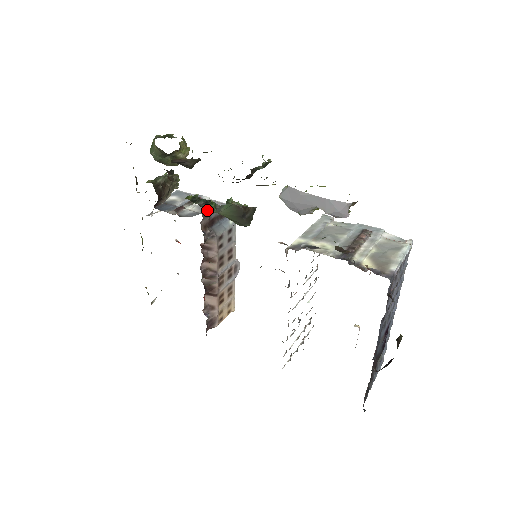
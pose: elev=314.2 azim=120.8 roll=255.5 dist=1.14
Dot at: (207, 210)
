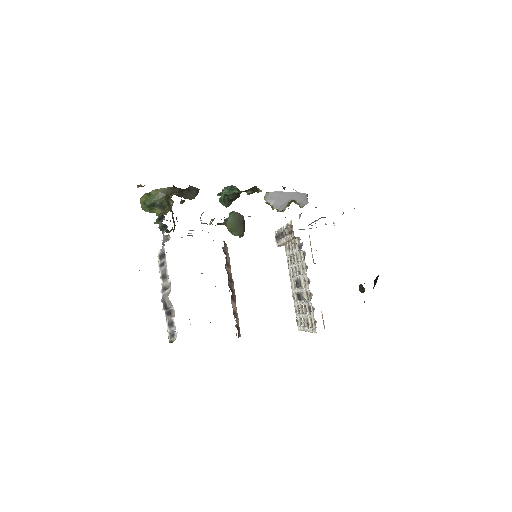
Dot at: occluded
